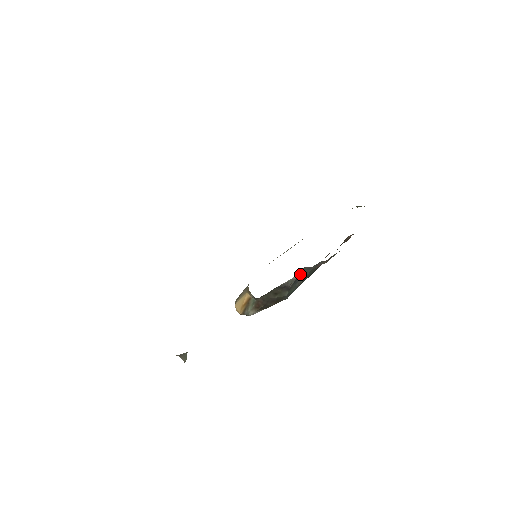
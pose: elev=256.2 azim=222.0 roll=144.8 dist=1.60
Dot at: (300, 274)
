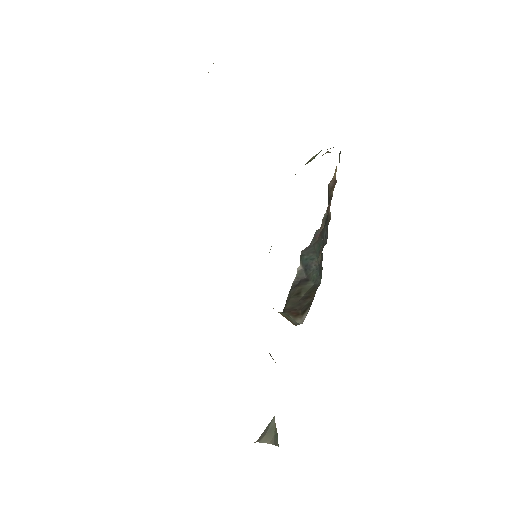
Dot at: (304, 259)
